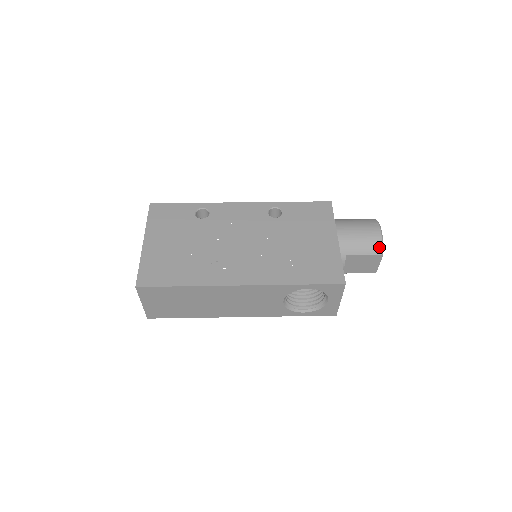
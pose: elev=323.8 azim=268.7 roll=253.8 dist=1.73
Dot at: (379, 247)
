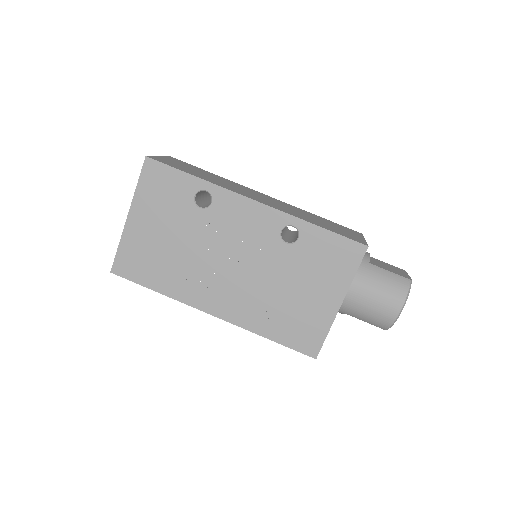
Dot at: (386, 326)
